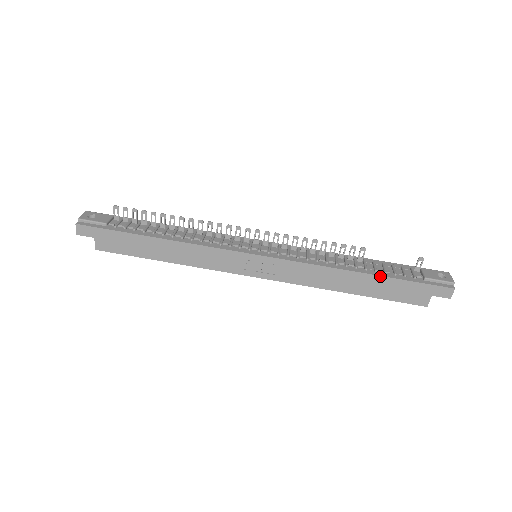
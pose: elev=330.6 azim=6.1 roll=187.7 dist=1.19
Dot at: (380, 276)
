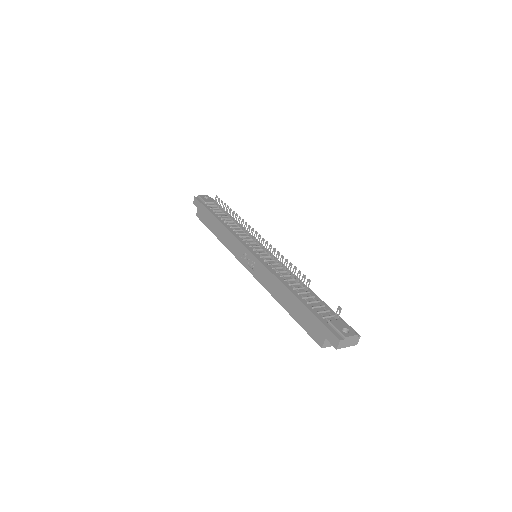
Dot at: (300, 301)
